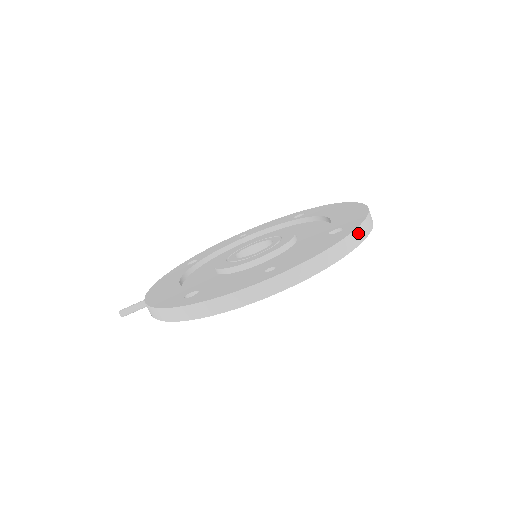
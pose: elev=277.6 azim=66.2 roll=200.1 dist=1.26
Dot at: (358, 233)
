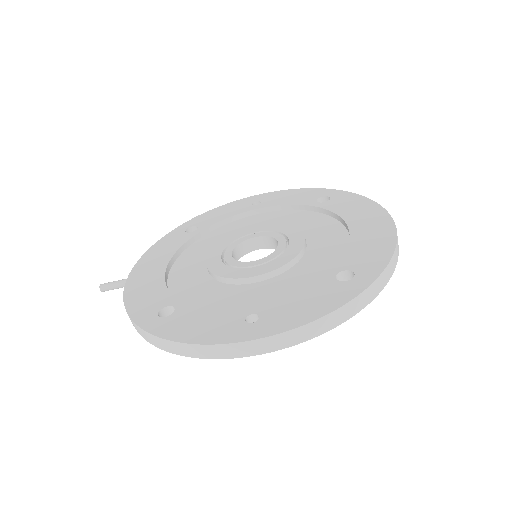
Dot at: (368, 293)
